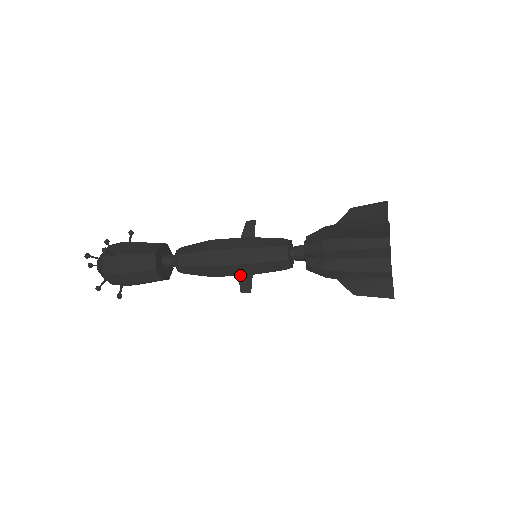
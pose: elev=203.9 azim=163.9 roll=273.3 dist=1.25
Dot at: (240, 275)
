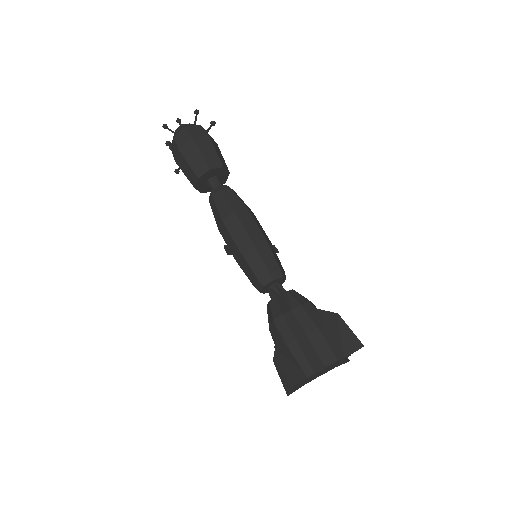
Dot at: (236, 244)
